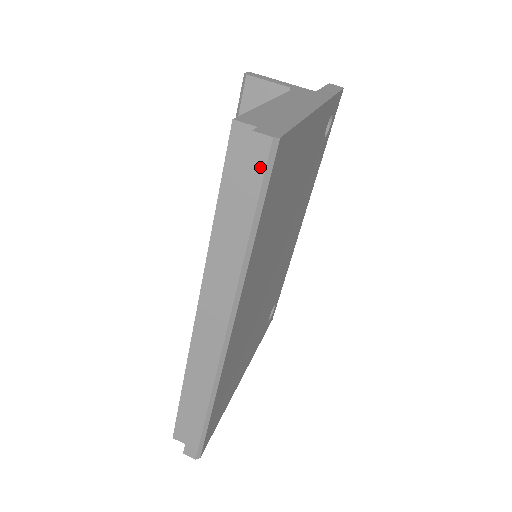
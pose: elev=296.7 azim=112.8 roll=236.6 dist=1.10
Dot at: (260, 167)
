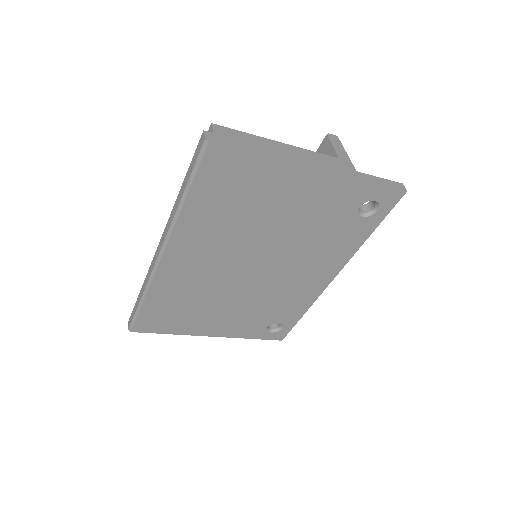
Dot at: (198, 154)
